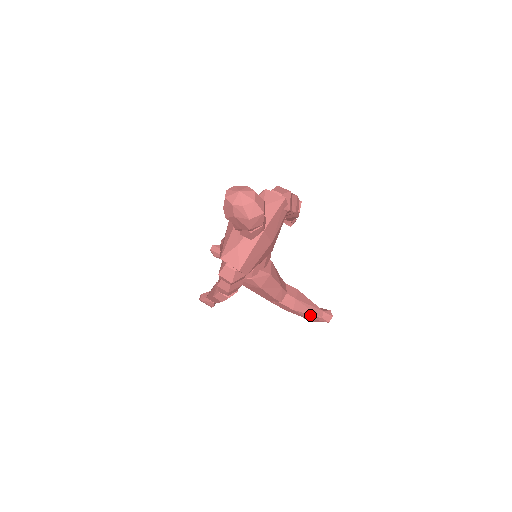
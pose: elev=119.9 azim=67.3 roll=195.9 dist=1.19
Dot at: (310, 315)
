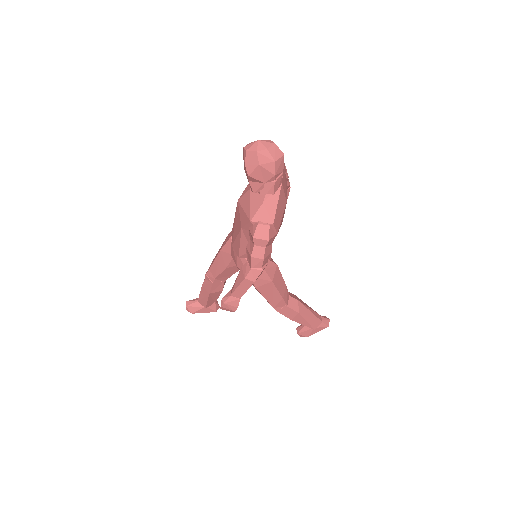
Dot at: (313, 319)
